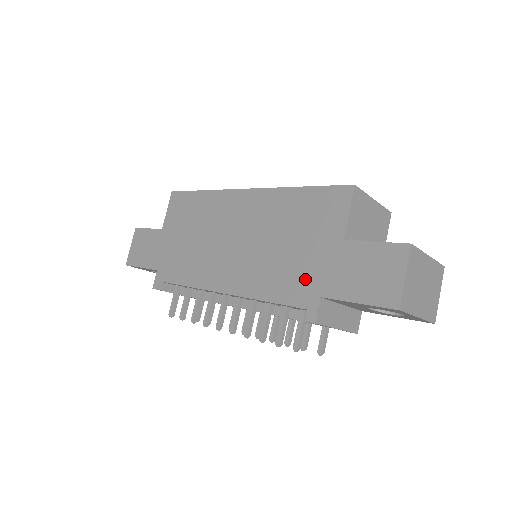
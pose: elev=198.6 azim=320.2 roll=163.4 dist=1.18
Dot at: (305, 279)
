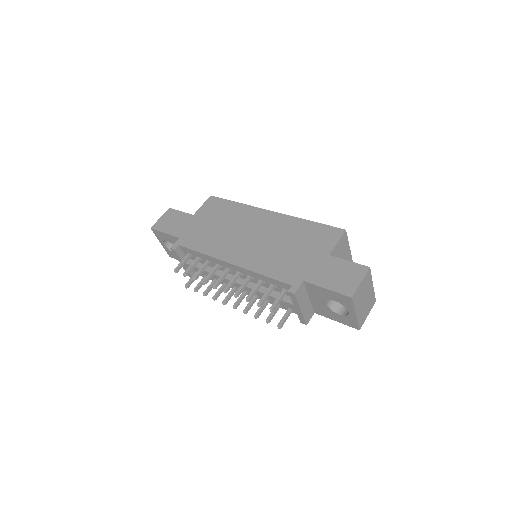
Dot at: (296, 269)
